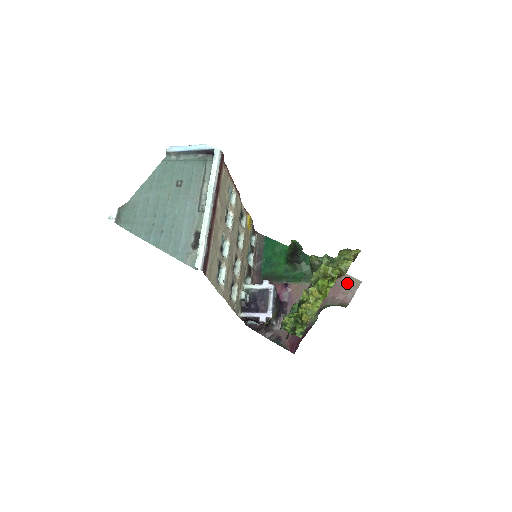
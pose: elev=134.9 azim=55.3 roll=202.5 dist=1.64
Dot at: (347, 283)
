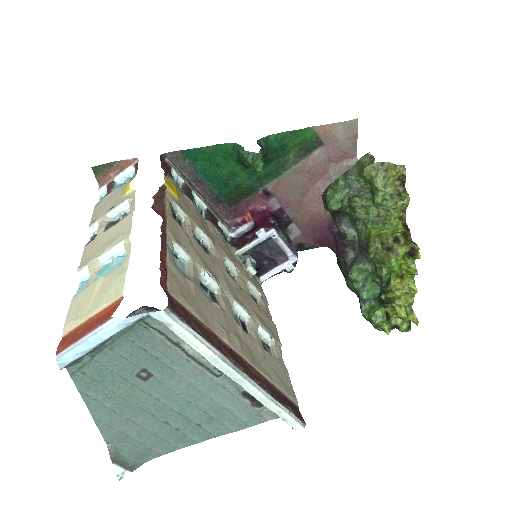
Dot at: (341, 136)
